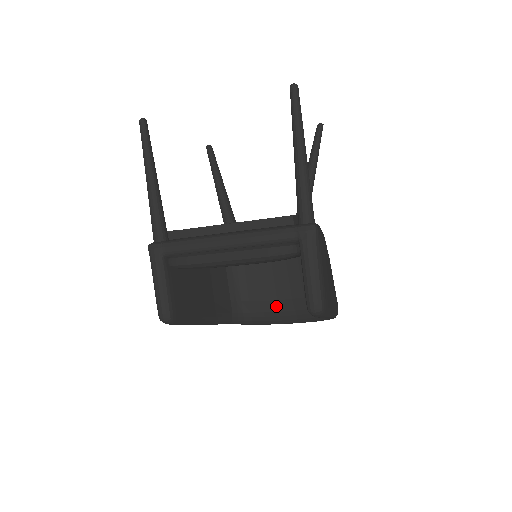
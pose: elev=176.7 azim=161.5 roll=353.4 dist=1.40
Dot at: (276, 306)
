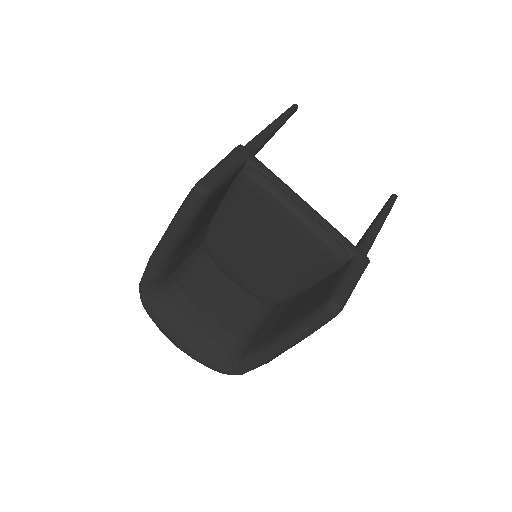
Dot at: (197, 318)
